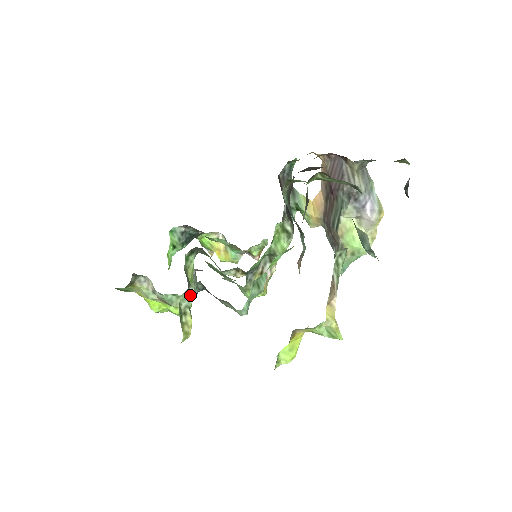
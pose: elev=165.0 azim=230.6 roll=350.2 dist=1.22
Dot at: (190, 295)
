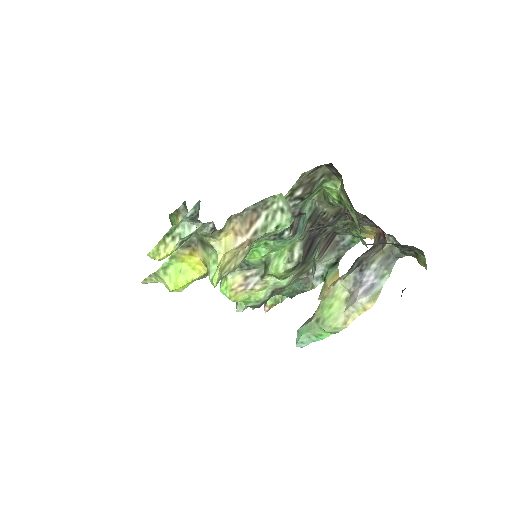
Dot at: (190, 229)
